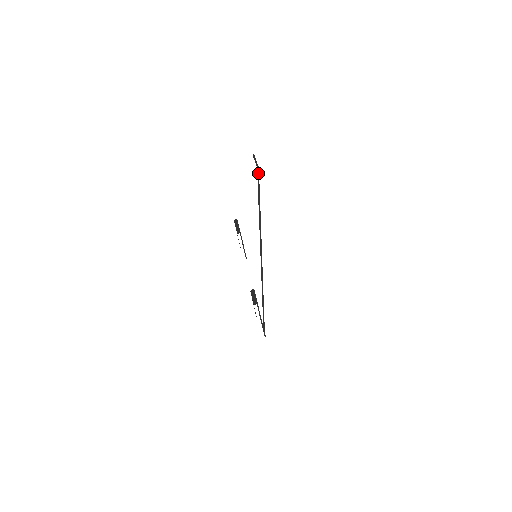
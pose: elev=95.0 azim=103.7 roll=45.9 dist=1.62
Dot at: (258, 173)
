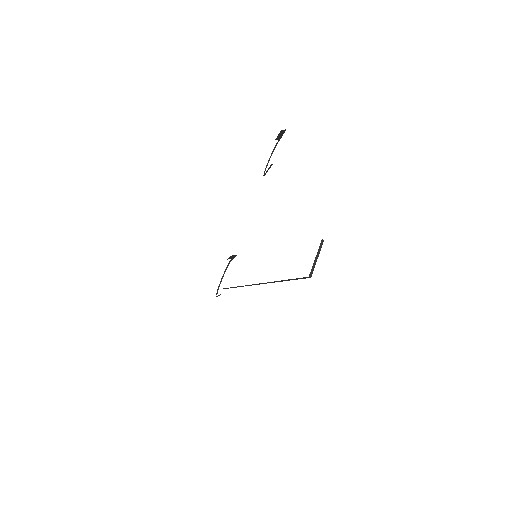
Dot at: (306, 277)
